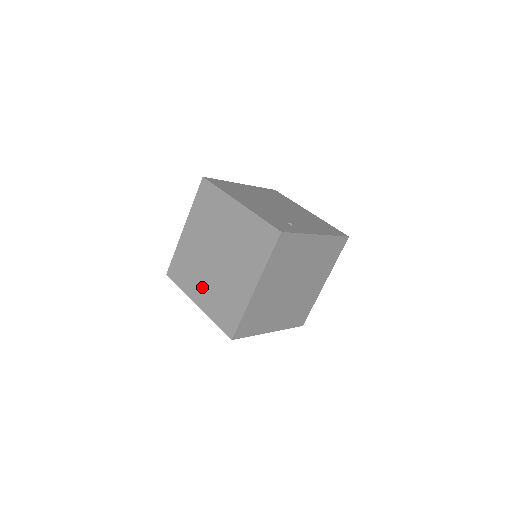
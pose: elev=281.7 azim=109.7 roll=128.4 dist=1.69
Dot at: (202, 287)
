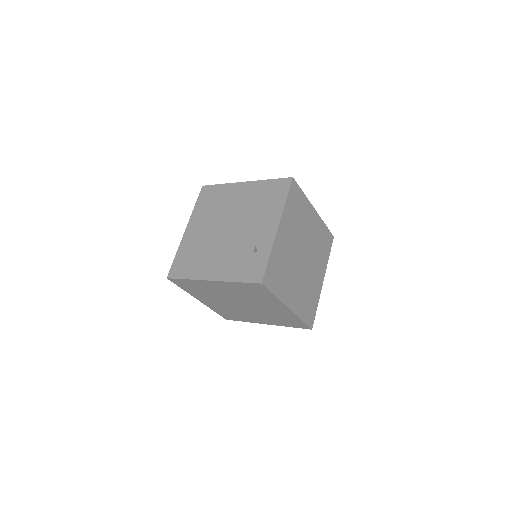
Dot at: (256, 318)
